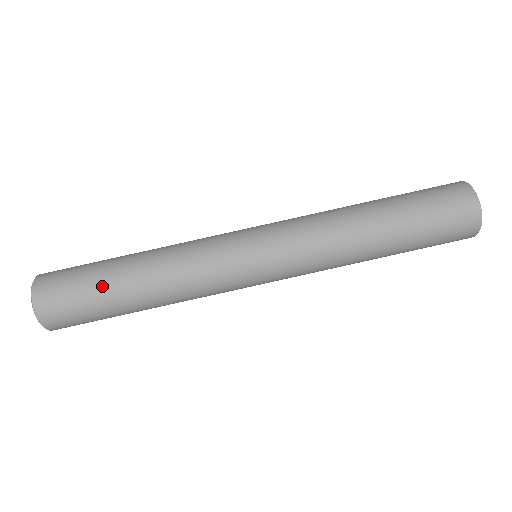
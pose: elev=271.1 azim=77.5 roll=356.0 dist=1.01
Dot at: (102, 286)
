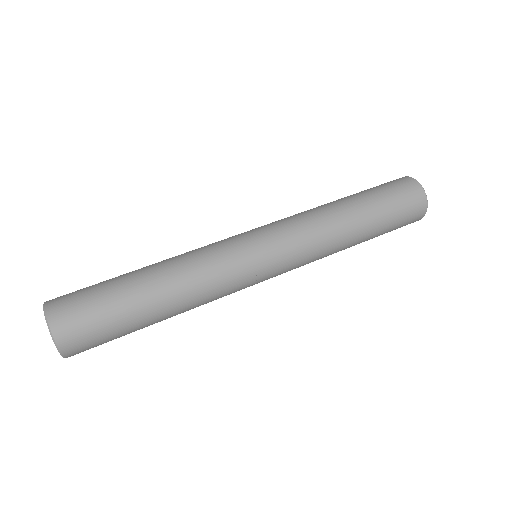
Dot at: (123, 301)
